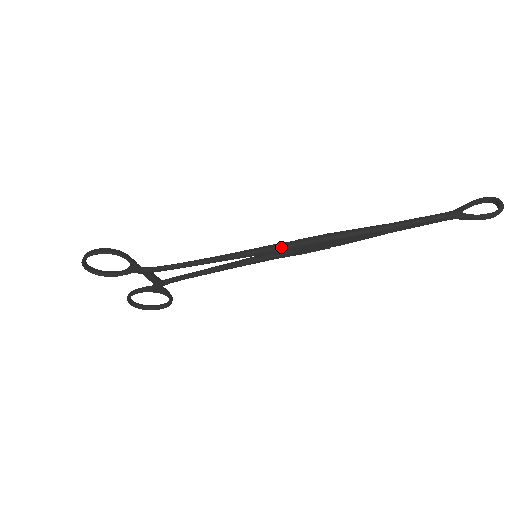
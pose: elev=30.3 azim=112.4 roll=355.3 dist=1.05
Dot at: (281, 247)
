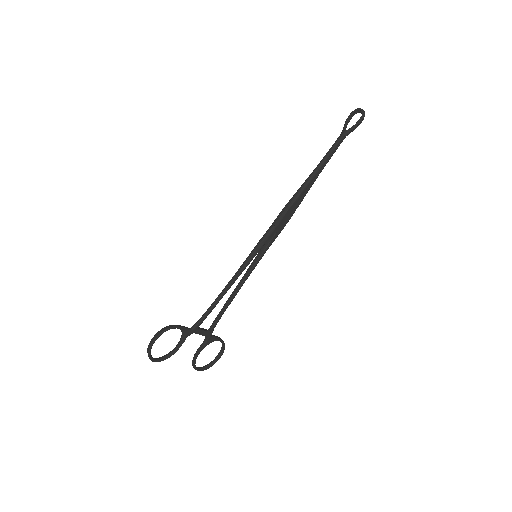
Dot at: (267, 236)
